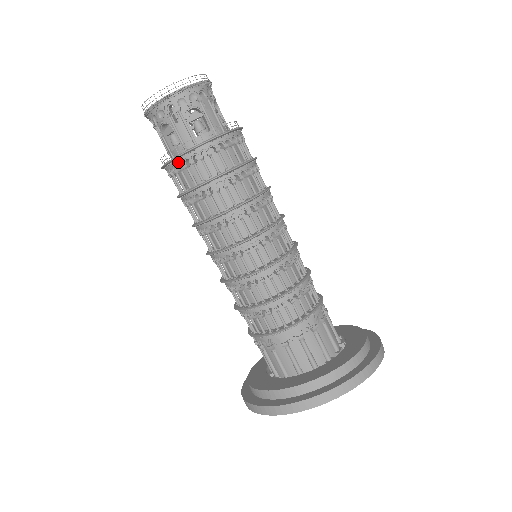
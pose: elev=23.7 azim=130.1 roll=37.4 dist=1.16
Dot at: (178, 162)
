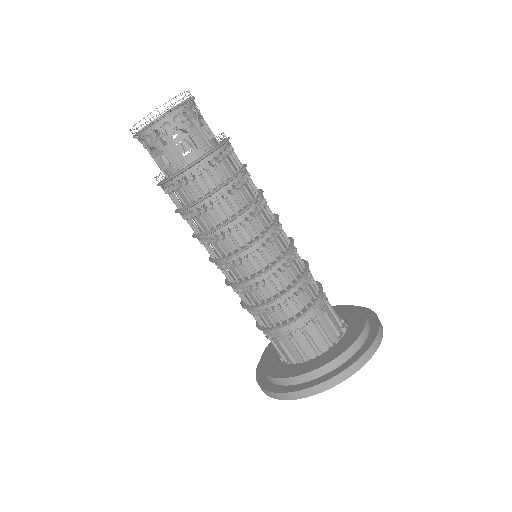
Dot at: (171, 183)
